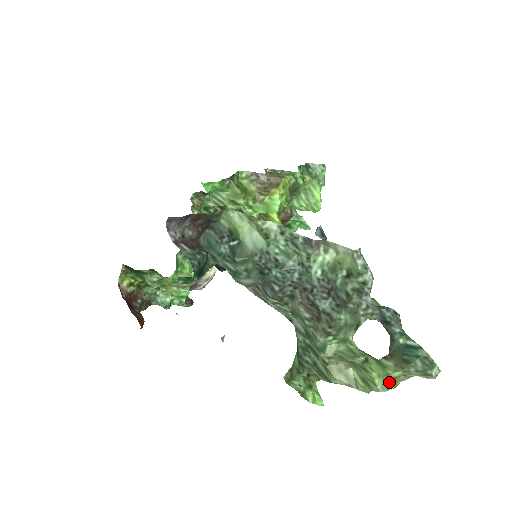
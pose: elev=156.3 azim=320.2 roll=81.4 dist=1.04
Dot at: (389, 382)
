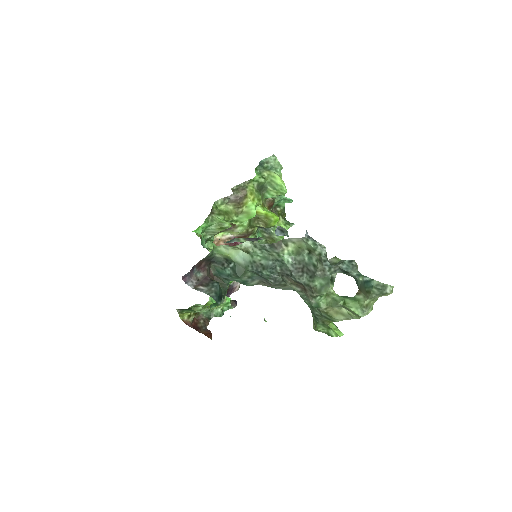
Dot at: (365, 309)
